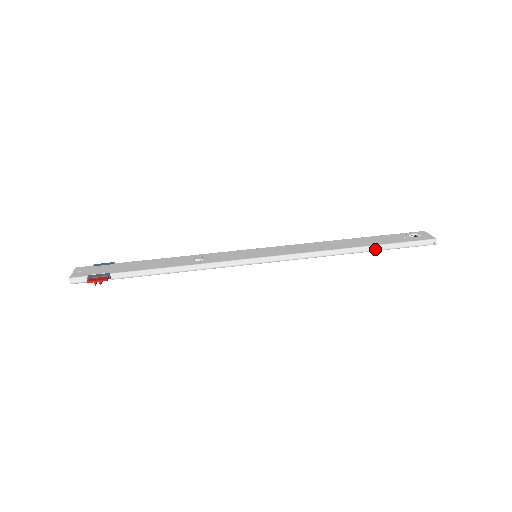
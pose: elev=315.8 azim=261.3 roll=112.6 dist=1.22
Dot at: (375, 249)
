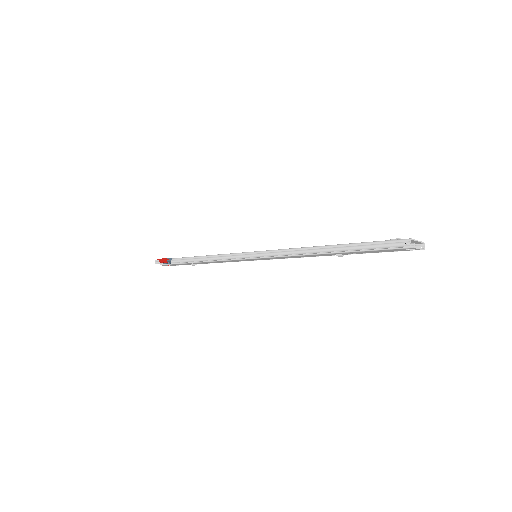
Dot at: (340, 248)
